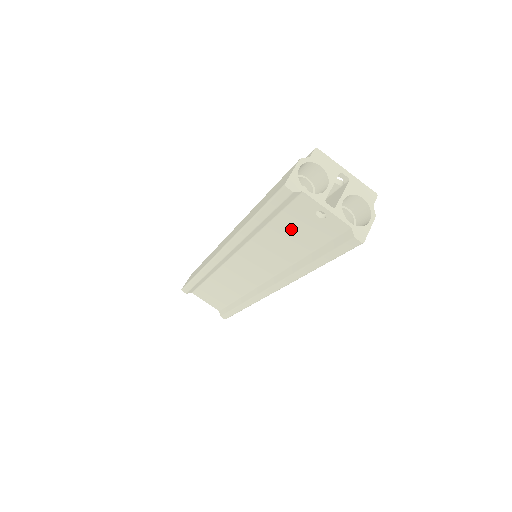
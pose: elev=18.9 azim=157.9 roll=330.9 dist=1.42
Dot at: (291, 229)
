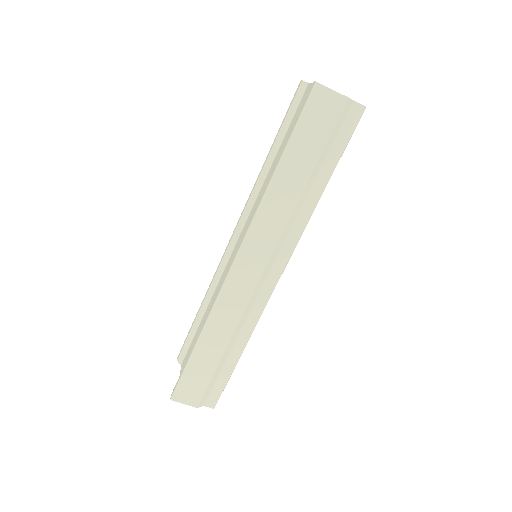
Dot at: (287, 138)
